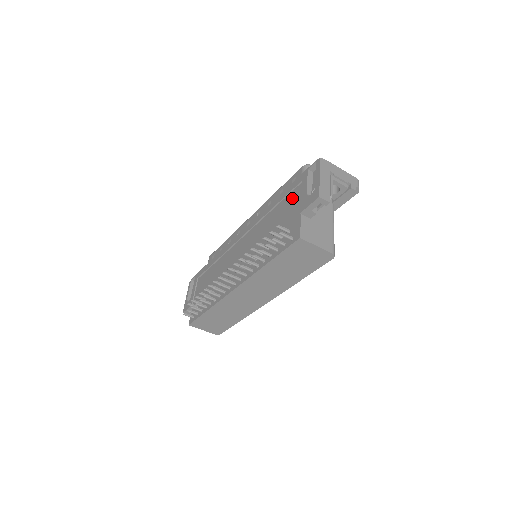
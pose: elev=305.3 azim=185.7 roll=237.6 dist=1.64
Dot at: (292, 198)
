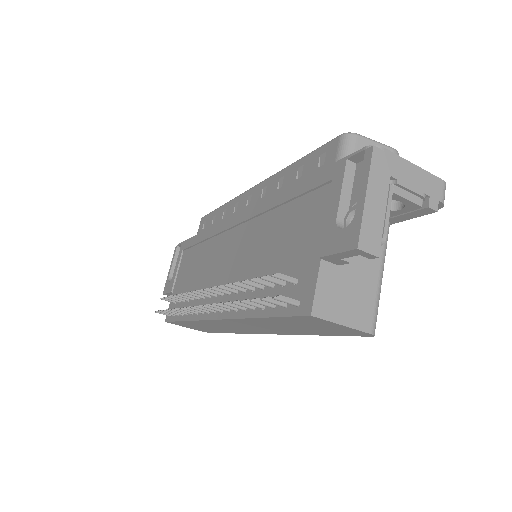
Dot at: (311, 207)
